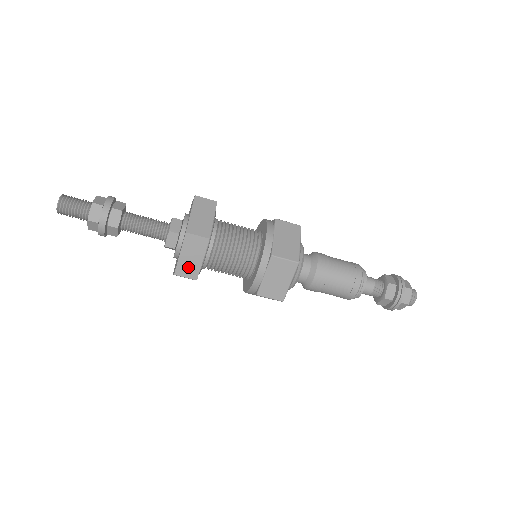
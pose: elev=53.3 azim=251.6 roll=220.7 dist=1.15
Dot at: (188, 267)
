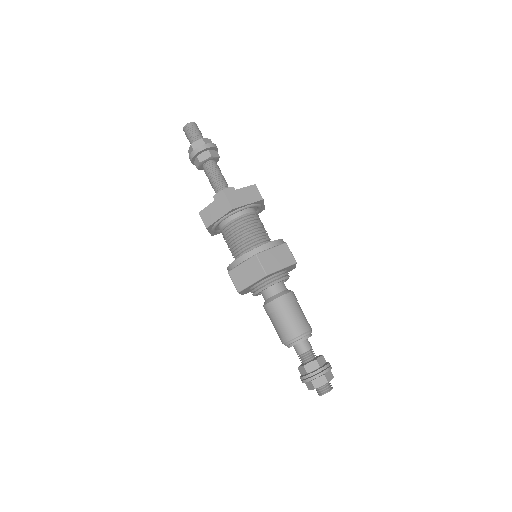
Dot at: (236, 198)
